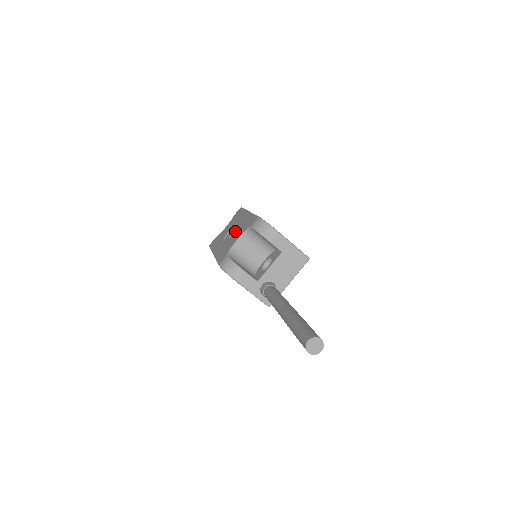
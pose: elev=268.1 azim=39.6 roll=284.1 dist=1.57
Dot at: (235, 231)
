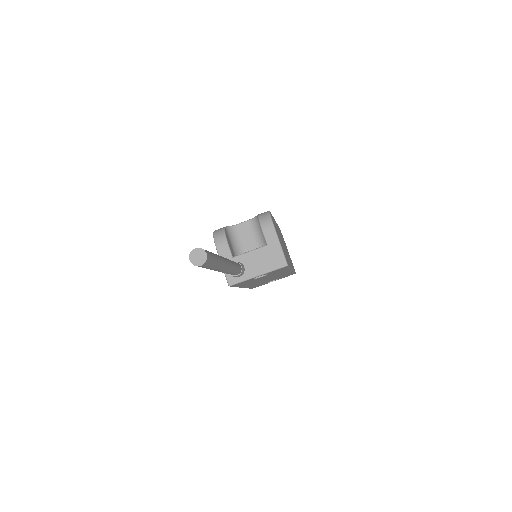
Dot at: occluded
